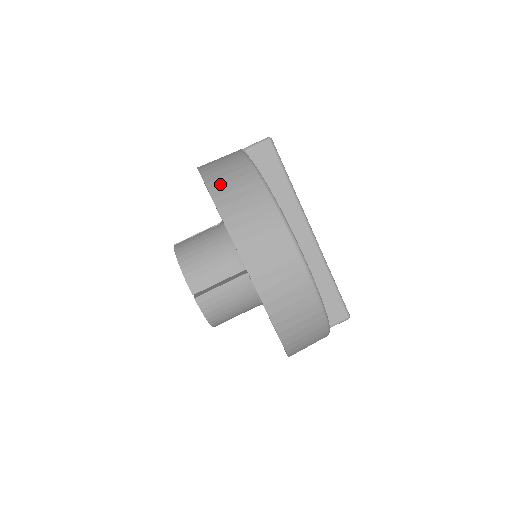
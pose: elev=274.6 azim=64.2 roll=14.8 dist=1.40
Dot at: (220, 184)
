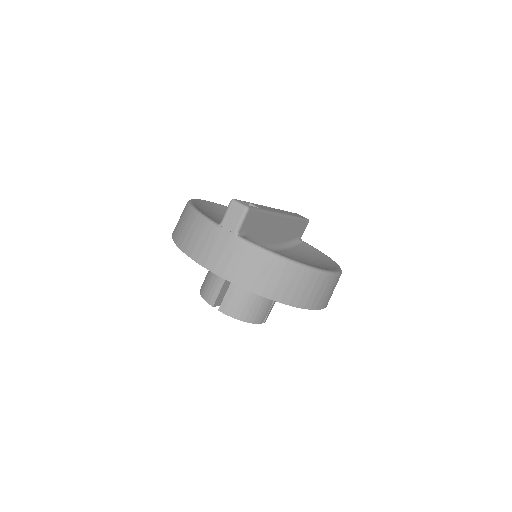
Dot at: (273, 289)
